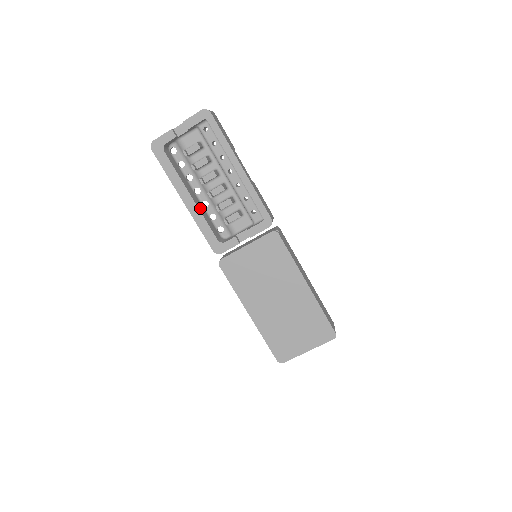
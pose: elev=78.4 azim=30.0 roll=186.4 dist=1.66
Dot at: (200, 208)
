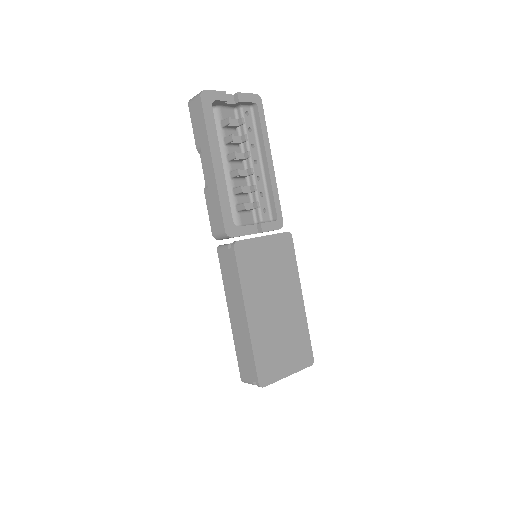
Dot at: occluded
